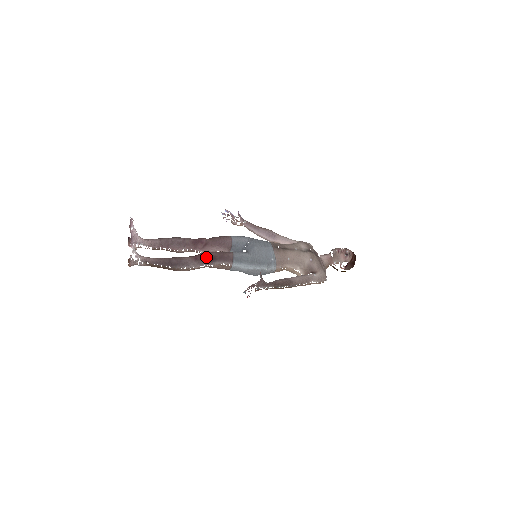
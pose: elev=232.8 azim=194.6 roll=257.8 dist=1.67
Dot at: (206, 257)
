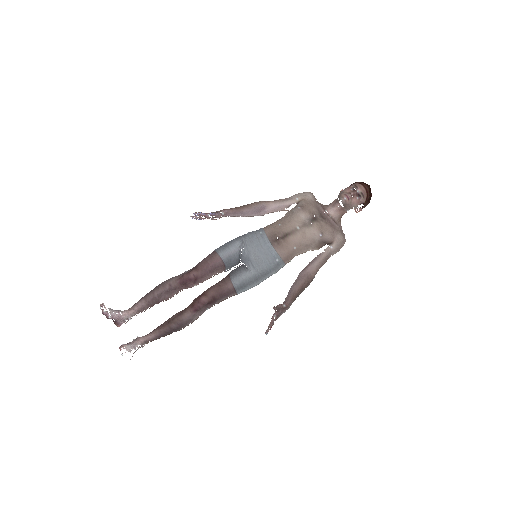
Dot at: (205, 303)
